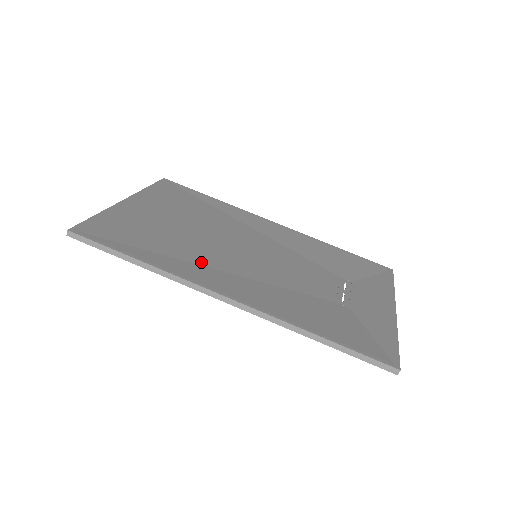
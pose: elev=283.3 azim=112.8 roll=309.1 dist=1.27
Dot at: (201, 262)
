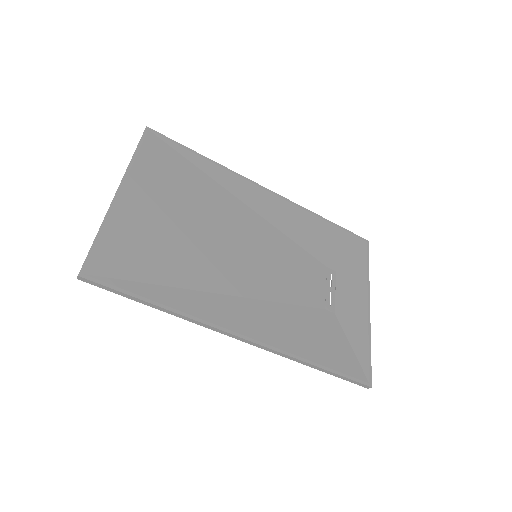
Dot at: (212, 287)
